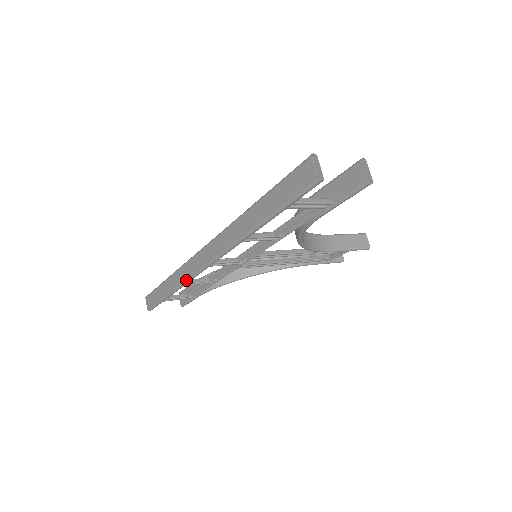
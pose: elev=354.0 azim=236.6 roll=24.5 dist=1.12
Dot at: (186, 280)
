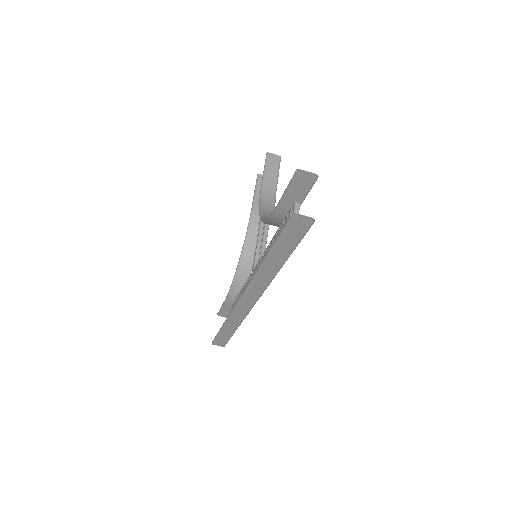
Dot at: (245, 317)
